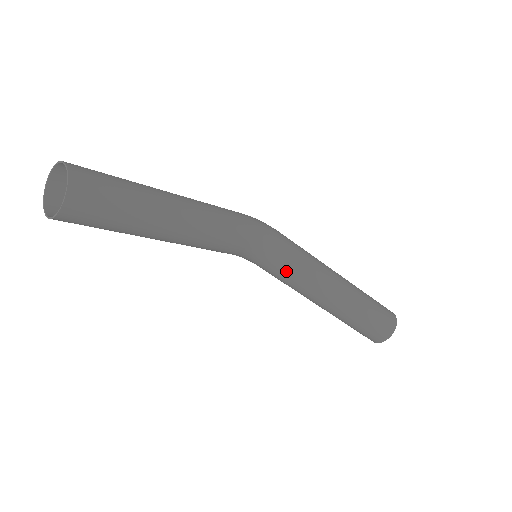
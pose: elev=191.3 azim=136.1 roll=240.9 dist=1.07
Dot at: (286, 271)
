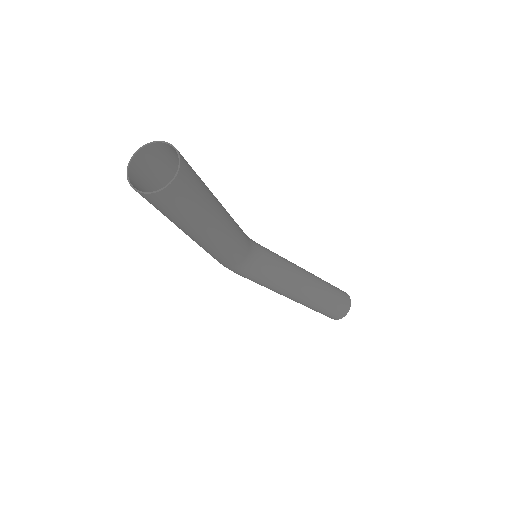
Dot at: (276, 266)
